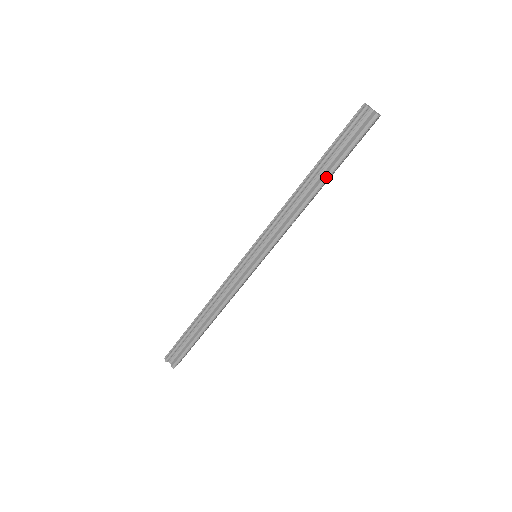
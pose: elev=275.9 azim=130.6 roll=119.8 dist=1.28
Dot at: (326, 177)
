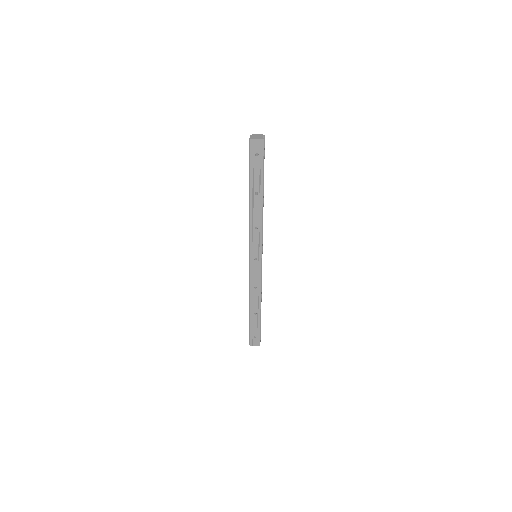
Dot at: (249, 189)
